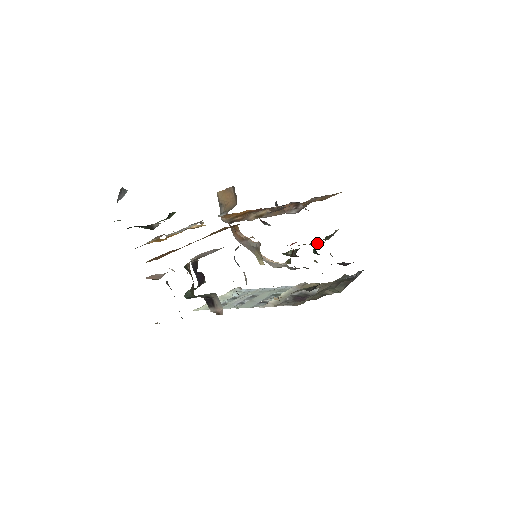
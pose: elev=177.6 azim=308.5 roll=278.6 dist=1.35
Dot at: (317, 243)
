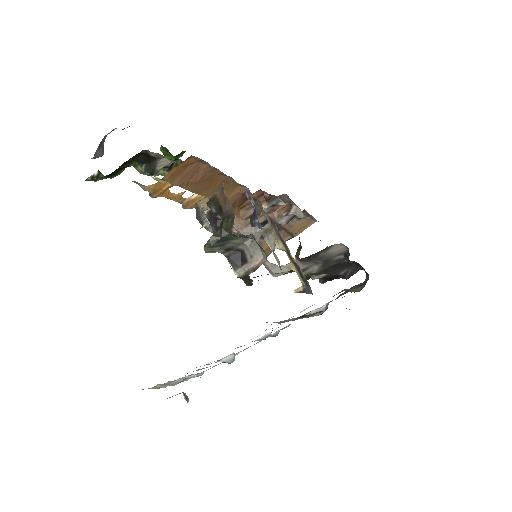
Dot at: occluded
